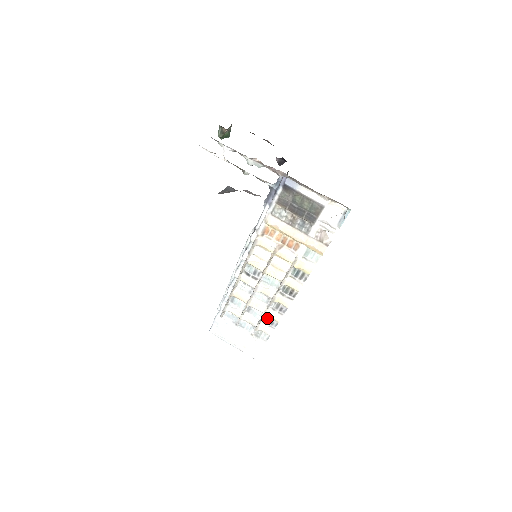
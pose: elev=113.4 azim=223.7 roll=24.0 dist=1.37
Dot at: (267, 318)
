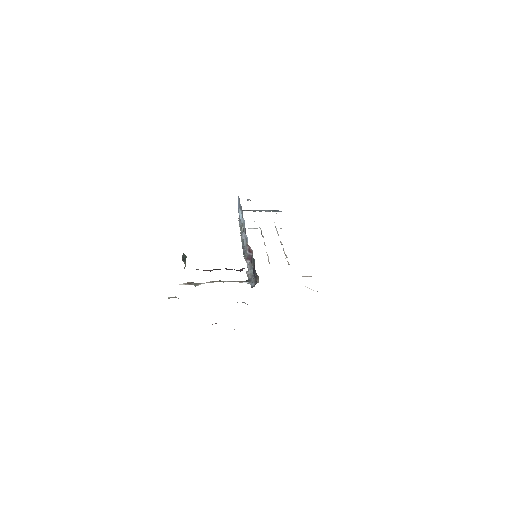
Dot at: occluded
